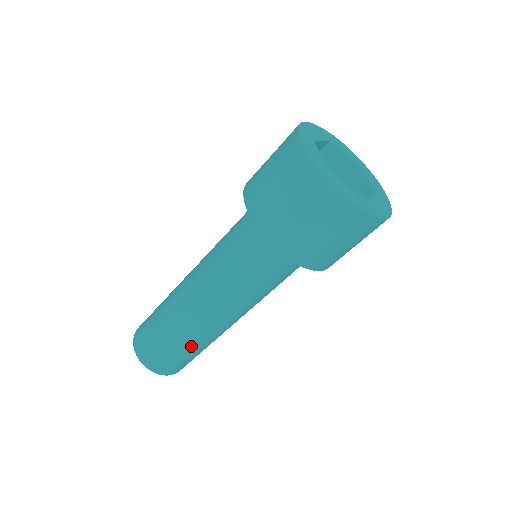
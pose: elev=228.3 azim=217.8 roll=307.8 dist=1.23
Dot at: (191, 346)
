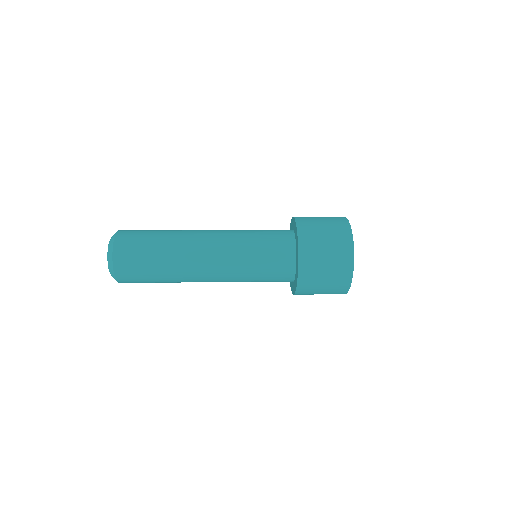
Dot at: occluded
